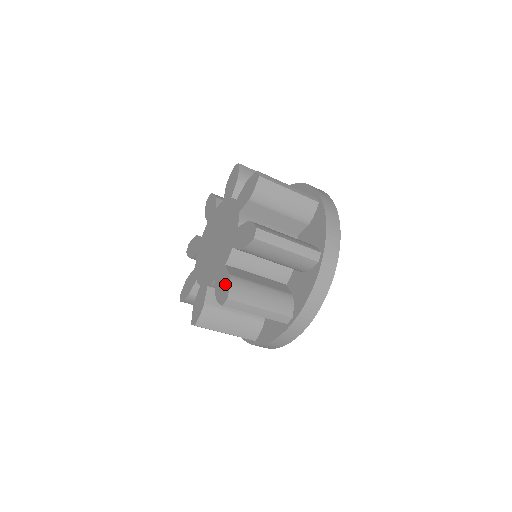
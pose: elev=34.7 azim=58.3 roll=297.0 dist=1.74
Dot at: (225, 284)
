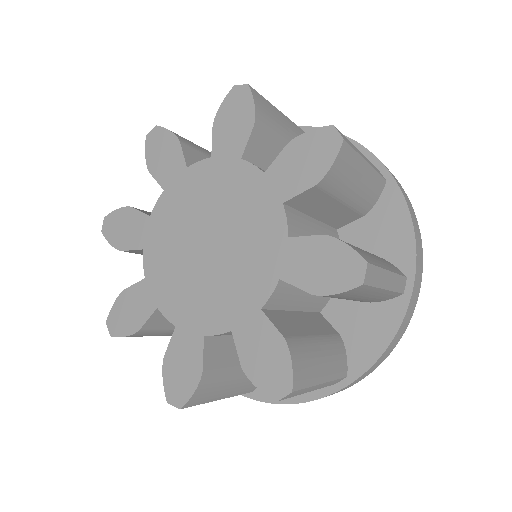
Dot at: (275, 356)
